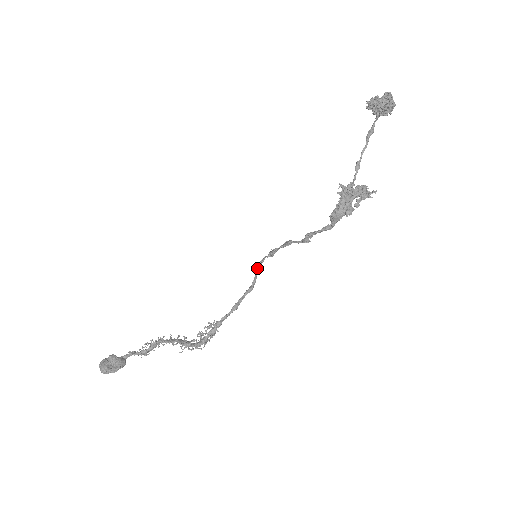
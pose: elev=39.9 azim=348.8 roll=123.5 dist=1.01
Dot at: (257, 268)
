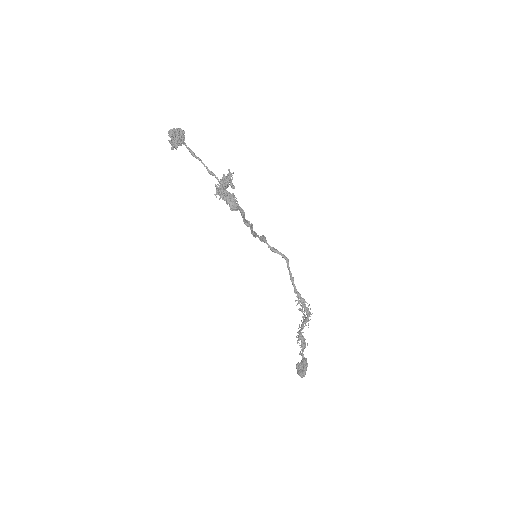
Dot at: (273, 251)
